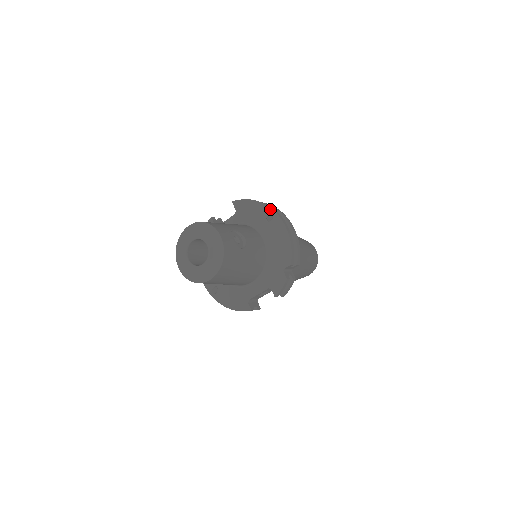
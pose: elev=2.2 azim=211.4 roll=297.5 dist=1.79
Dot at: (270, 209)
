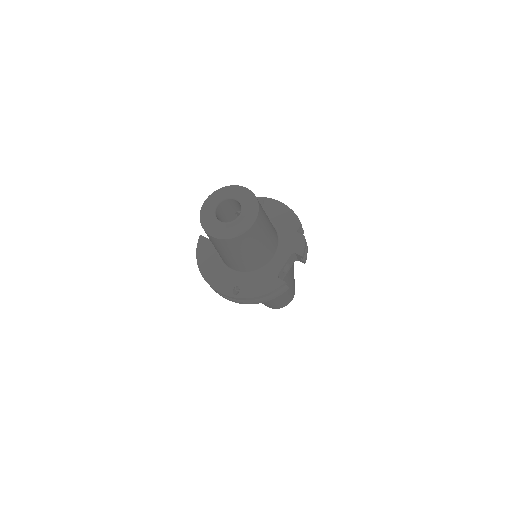
Dot at: (257, 197)
